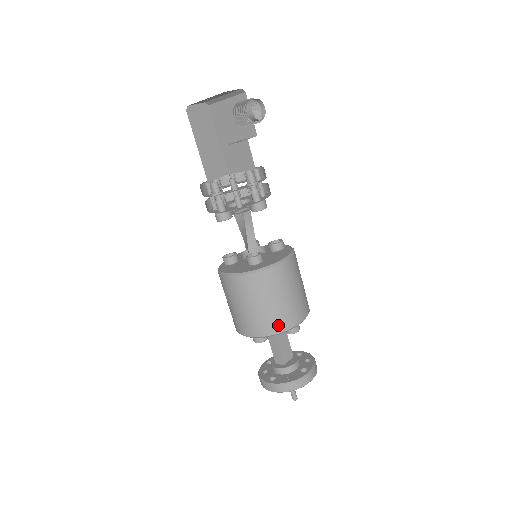
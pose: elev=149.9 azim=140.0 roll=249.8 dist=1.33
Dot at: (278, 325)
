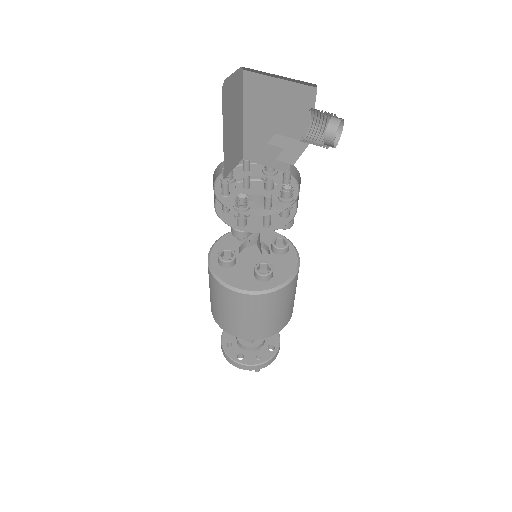
Dot at: (271, 331)
